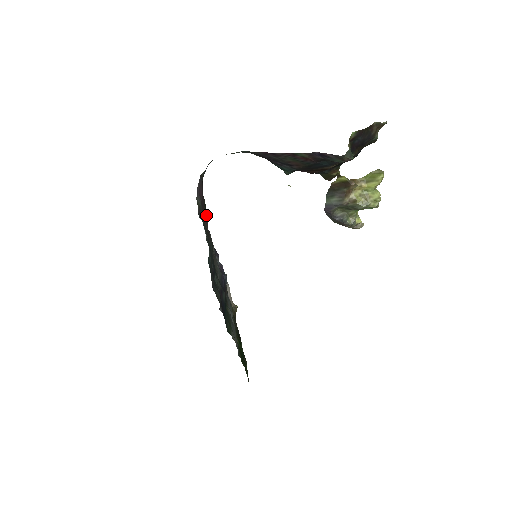
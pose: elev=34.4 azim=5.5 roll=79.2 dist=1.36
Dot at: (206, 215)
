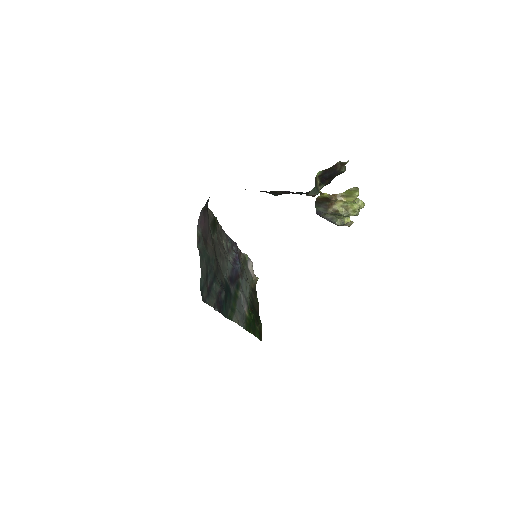
Dot at: (212, 231)
